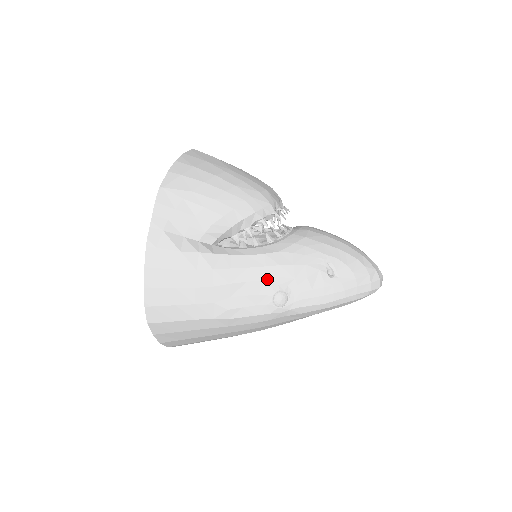
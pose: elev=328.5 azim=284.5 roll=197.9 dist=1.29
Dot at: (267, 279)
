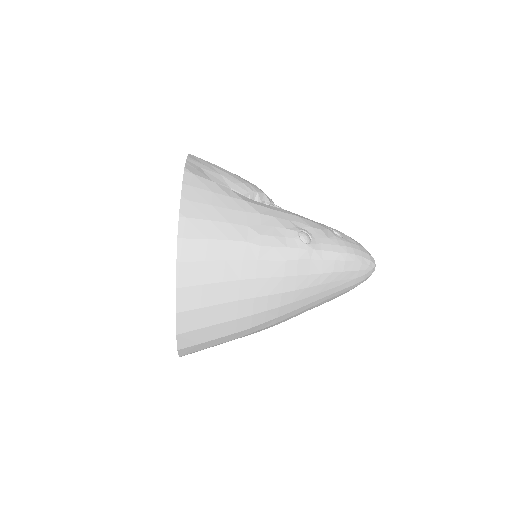
Dot at: (290, 220)
